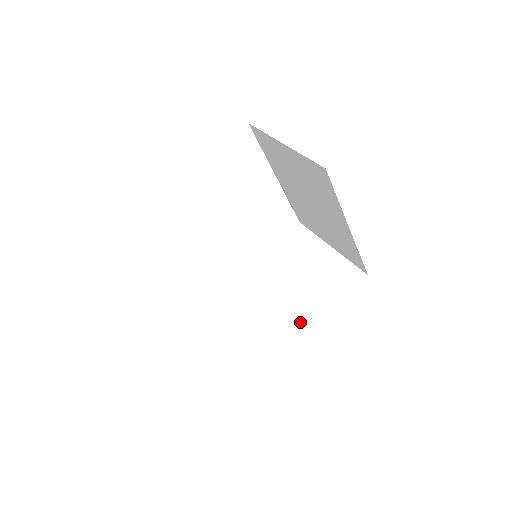
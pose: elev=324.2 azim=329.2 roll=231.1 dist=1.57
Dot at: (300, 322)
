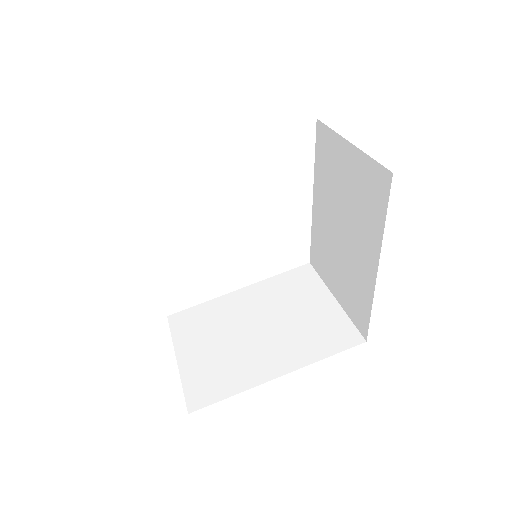
Dot at: (265, 360)
